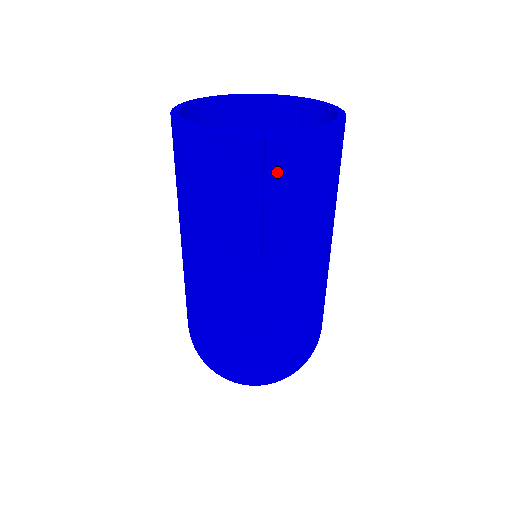
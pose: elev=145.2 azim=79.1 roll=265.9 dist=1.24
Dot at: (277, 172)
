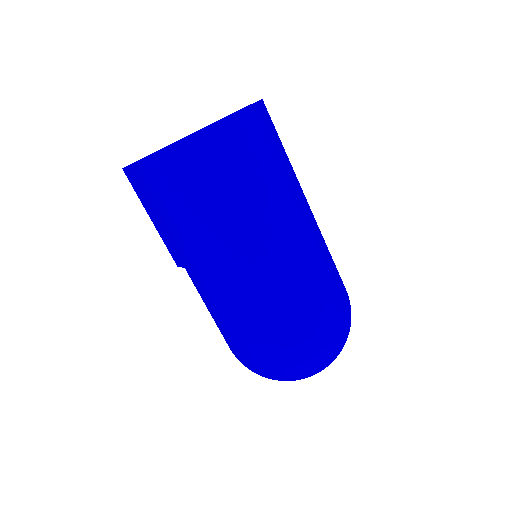
Dot at: (160, 186)
